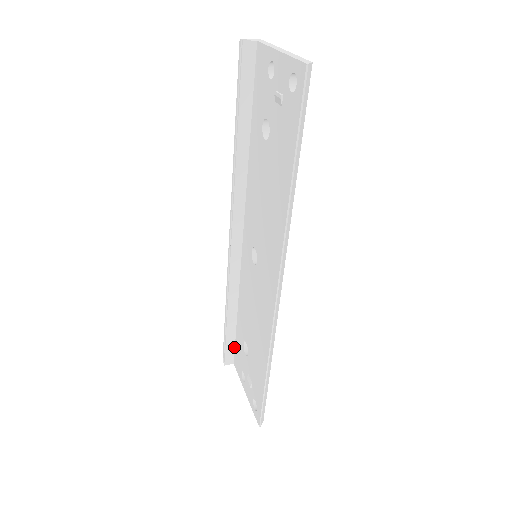
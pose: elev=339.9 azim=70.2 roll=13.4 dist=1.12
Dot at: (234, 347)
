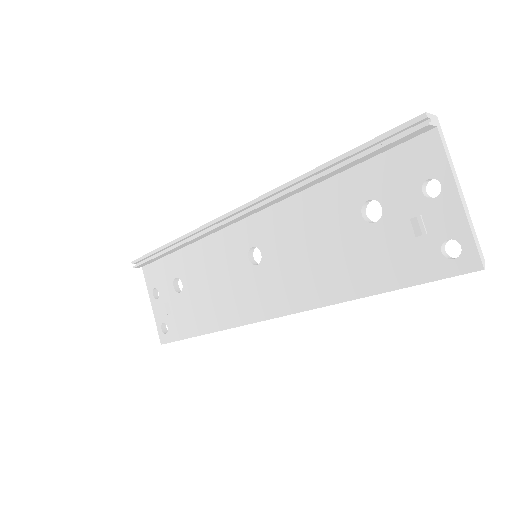
Dot at: (154, 261)
